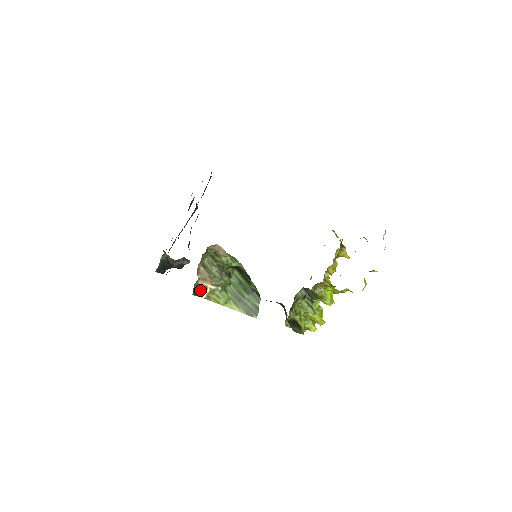
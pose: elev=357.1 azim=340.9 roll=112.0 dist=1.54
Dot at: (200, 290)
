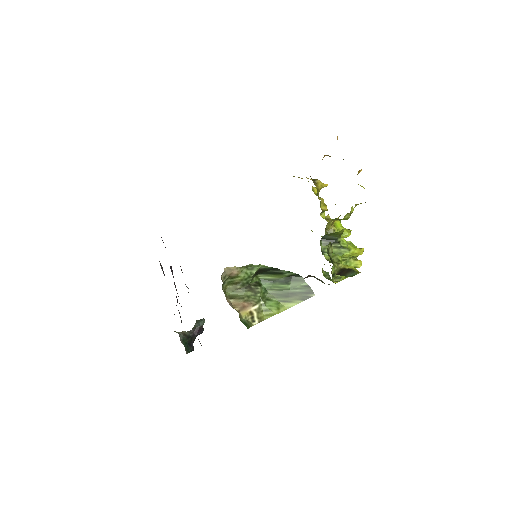
Dot at: (248, 320)
